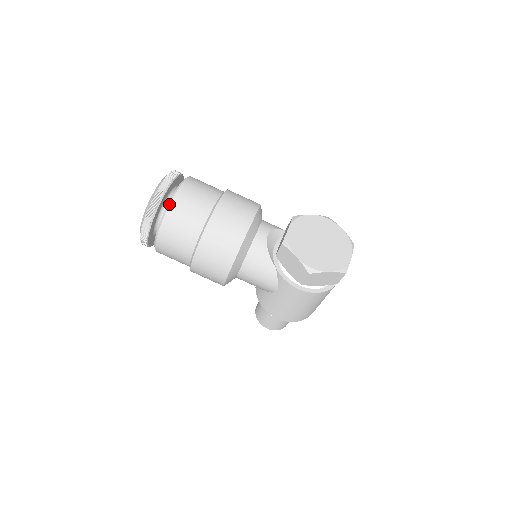
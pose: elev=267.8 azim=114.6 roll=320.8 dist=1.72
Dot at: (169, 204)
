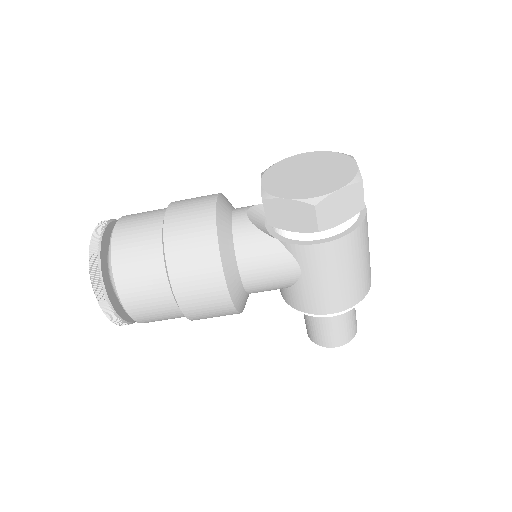
Dot at: (110, 247)
